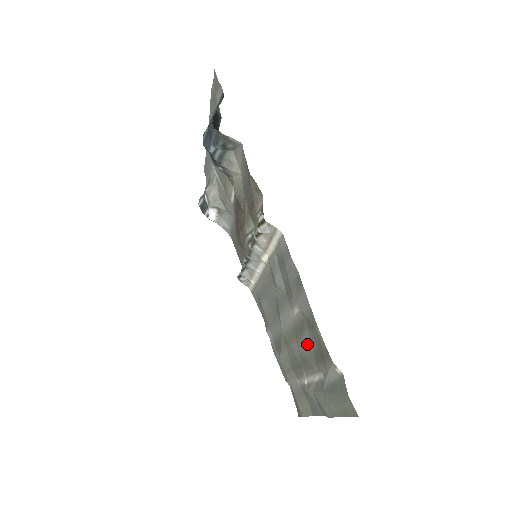
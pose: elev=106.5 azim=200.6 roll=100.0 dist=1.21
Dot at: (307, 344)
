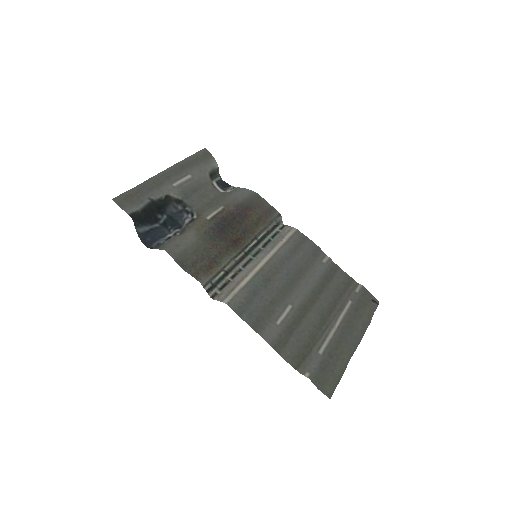
Dot at: (304, 331)
